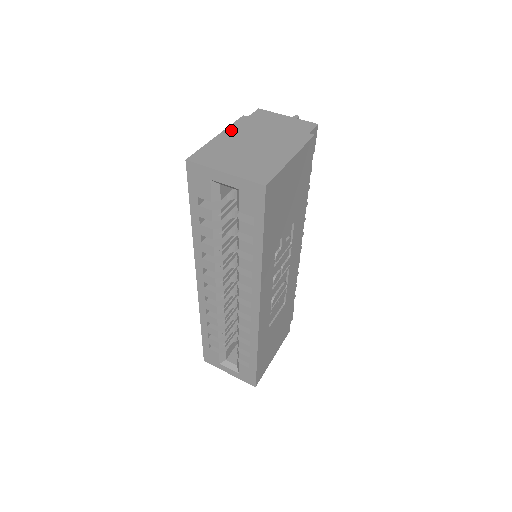
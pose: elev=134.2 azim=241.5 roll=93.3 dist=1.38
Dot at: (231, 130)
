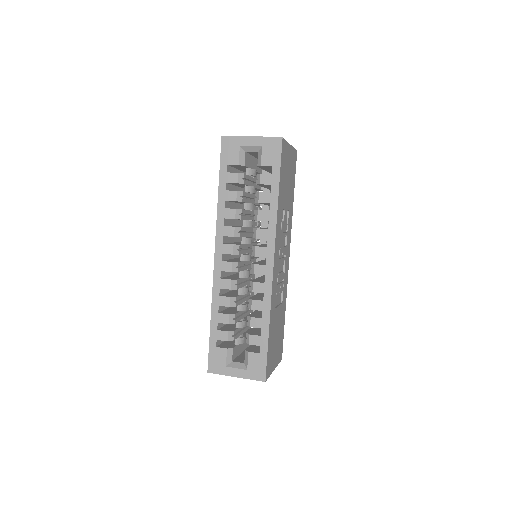
Dot at: occluded
